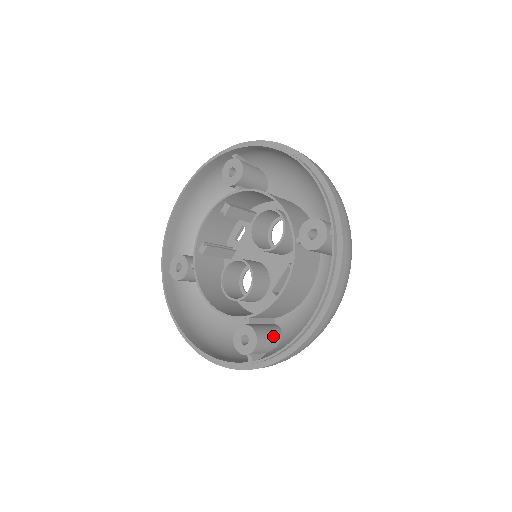
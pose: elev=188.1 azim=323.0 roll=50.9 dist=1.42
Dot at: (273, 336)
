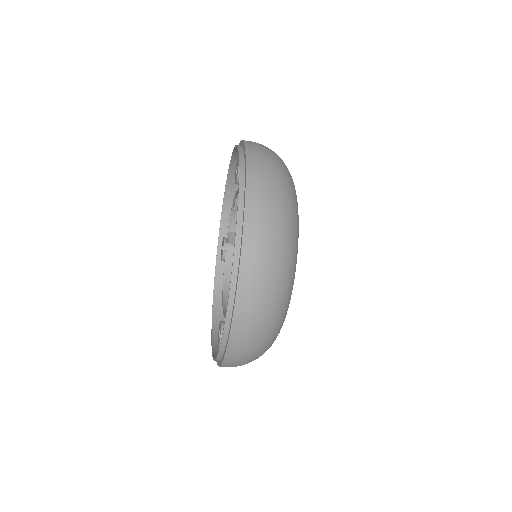
Dot at: occluded
